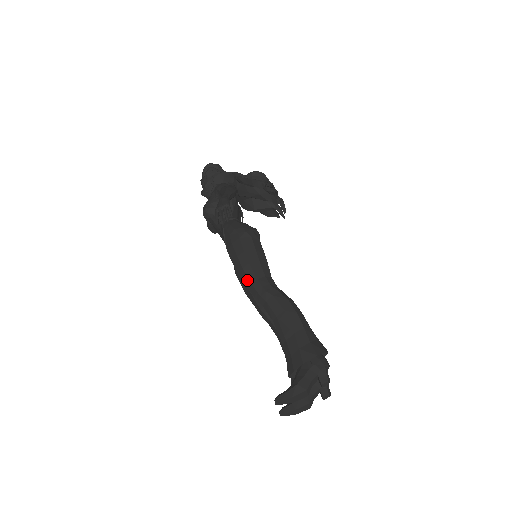
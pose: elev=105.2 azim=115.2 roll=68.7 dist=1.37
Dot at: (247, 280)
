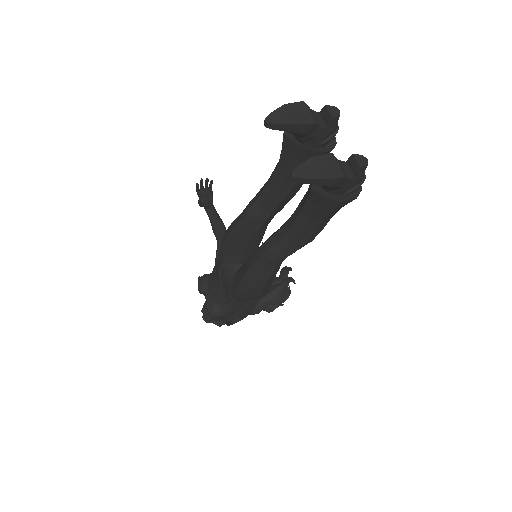
Dot at: (237, 219)
